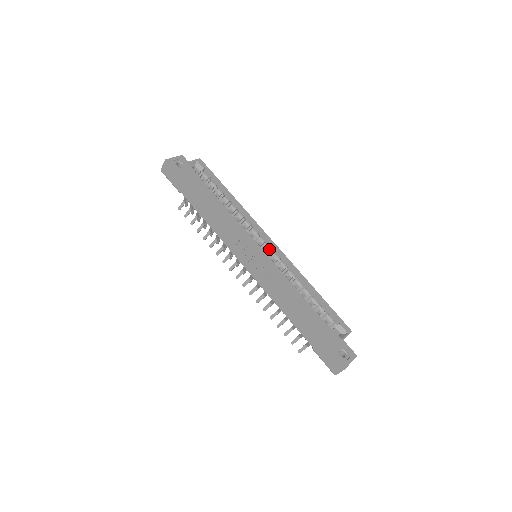
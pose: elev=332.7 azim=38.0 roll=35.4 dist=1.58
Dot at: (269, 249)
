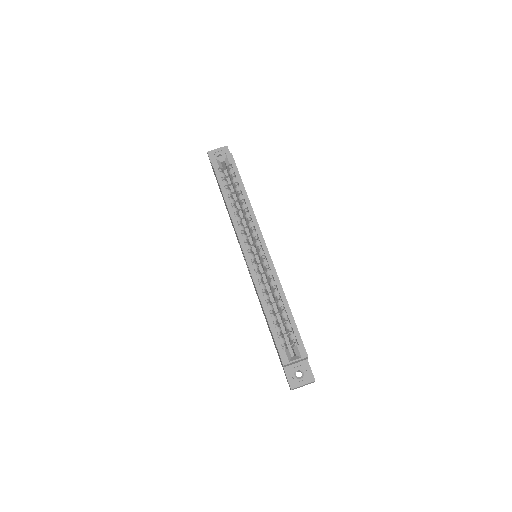
Dot at: (260, 254)
